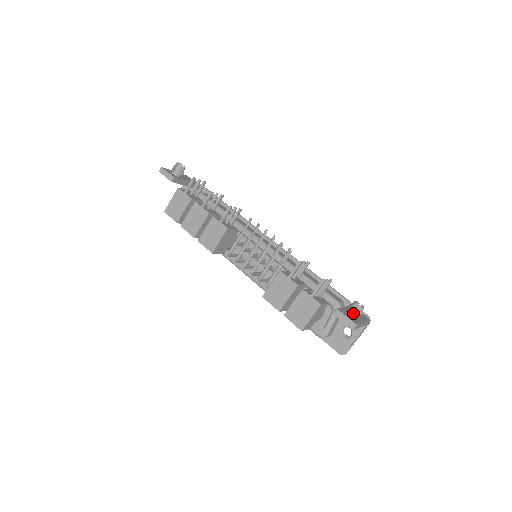
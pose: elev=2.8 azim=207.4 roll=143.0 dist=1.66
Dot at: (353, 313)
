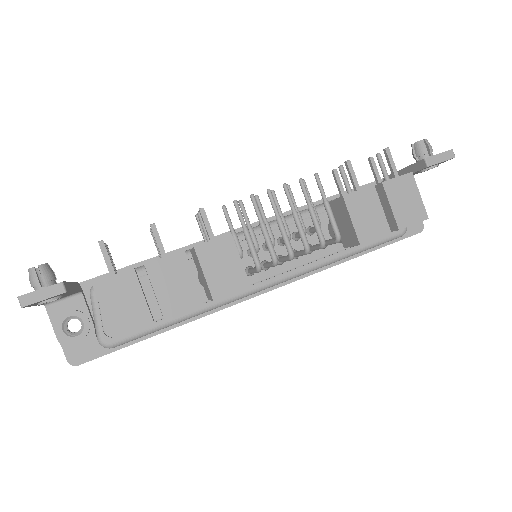
Dot at: (430, 151)
